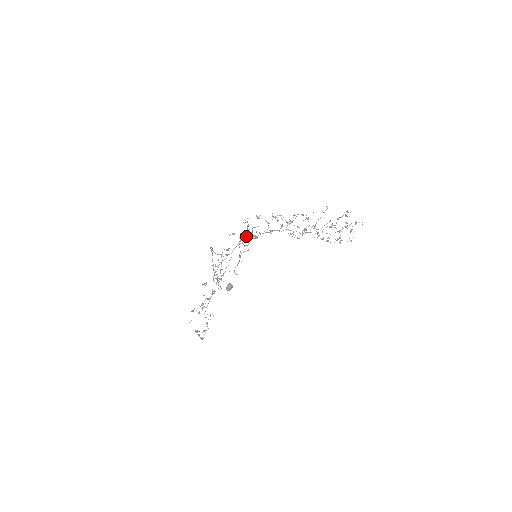
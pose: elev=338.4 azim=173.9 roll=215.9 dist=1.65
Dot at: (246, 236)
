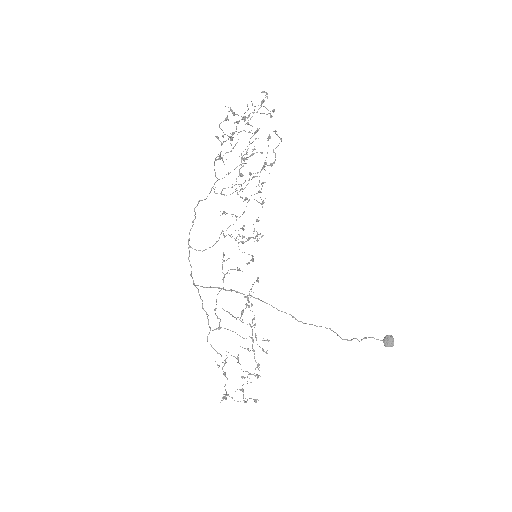
Dot at: (188, 239)
